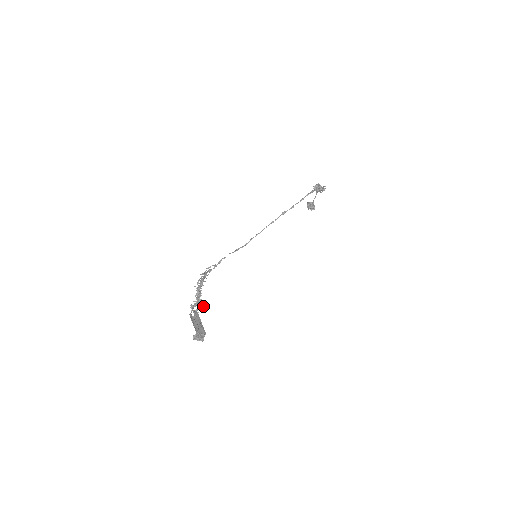
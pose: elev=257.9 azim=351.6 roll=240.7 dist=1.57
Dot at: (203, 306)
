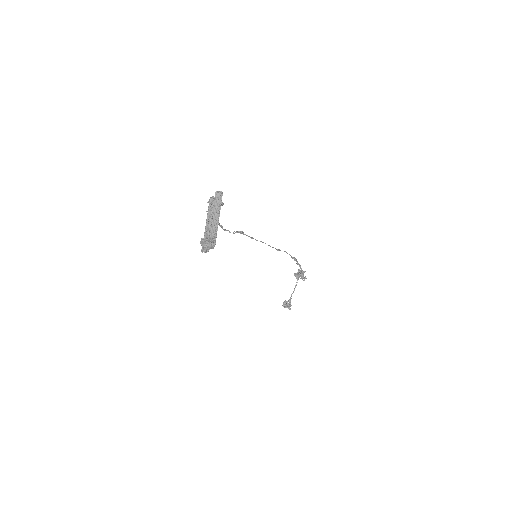
Dot at: (223, 204)
